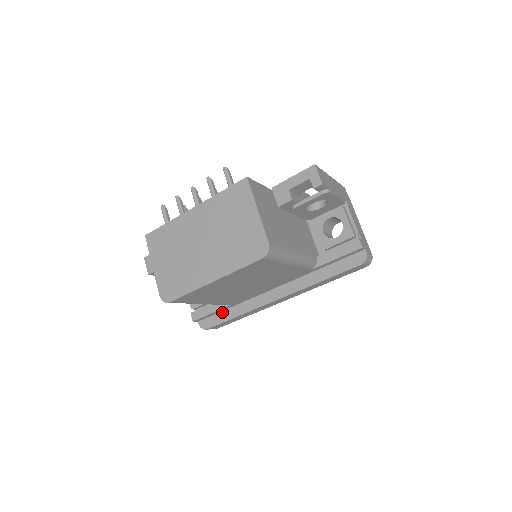
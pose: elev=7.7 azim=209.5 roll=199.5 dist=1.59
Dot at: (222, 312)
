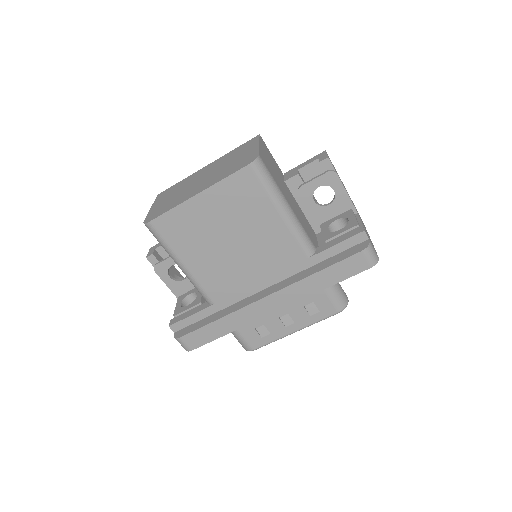
Dot at: (203, 319)
